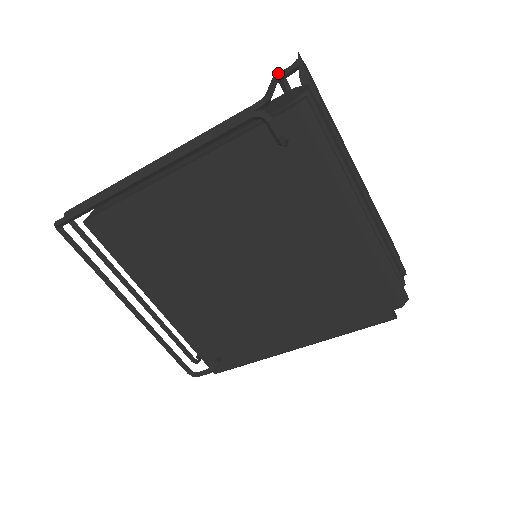
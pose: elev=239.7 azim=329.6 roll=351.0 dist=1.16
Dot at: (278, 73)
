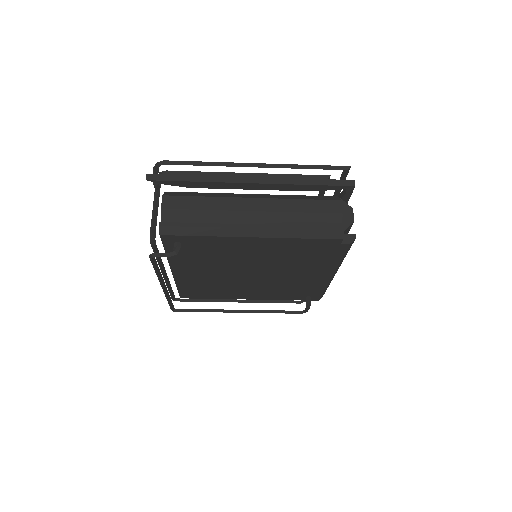
Dot at: occluded
